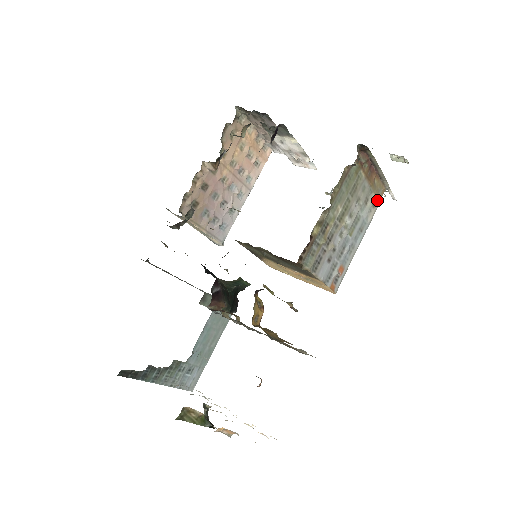
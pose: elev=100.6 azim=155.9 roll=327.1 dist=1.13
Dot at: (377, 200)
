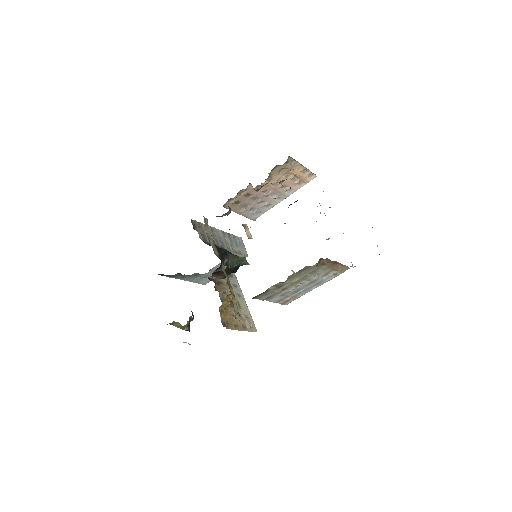
Dot at: (340, 272)
